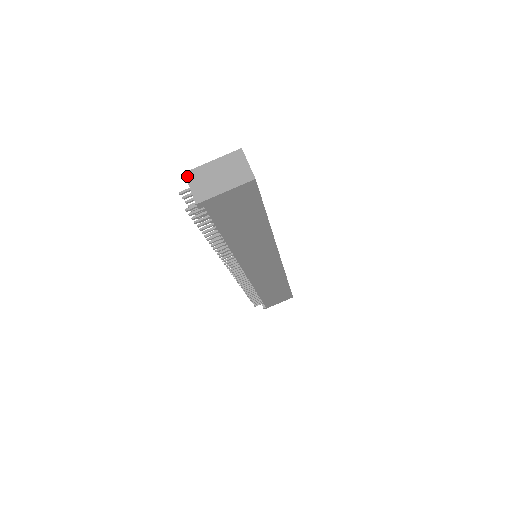
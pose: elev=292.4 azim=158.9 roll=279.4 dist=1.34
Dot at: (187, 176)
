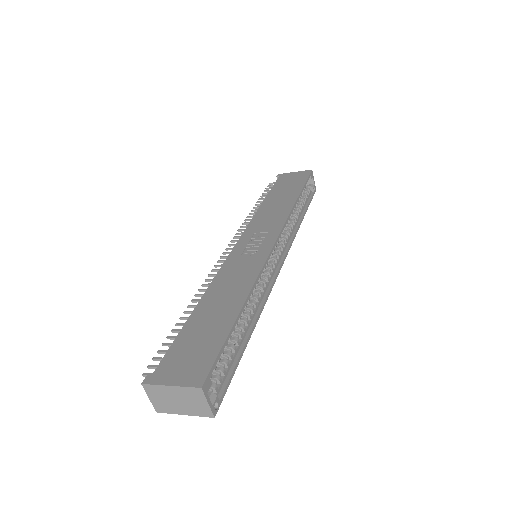
Dot at: (145, 388)
